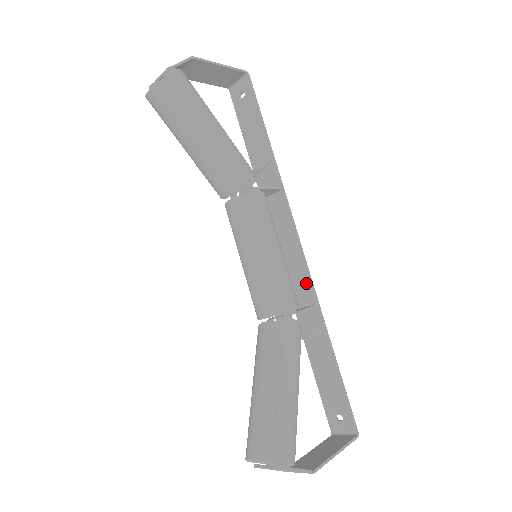
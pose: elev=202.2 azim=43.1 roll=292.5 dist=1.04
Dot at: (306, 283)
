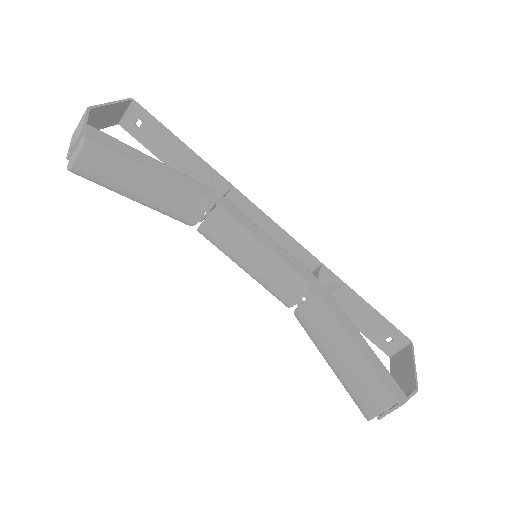
Dot at: (301, 253)
